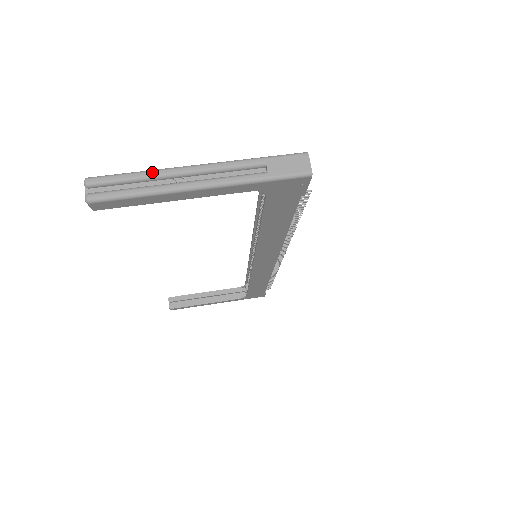
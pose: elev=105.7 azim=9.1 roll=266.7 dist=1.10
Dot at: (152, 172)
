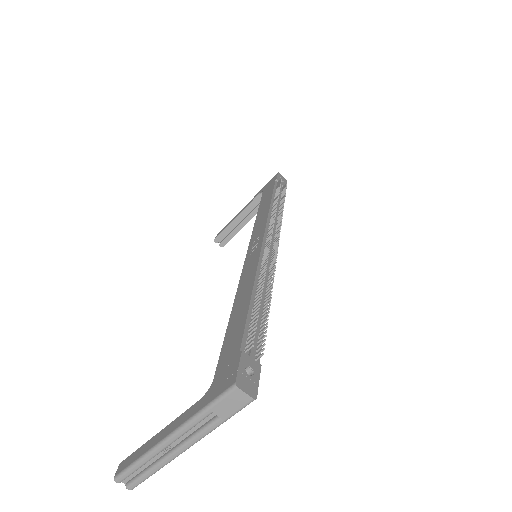
Dot at: (146, 459)
